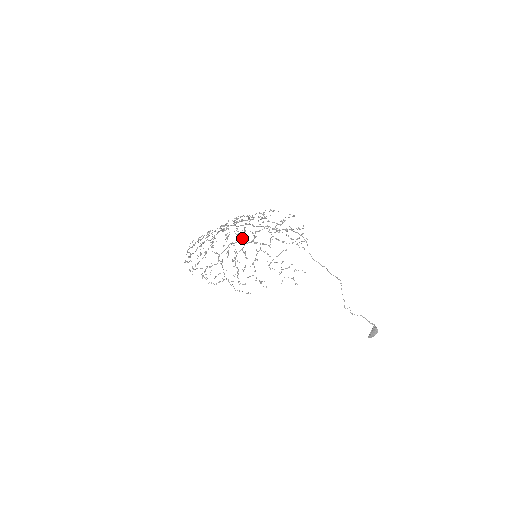
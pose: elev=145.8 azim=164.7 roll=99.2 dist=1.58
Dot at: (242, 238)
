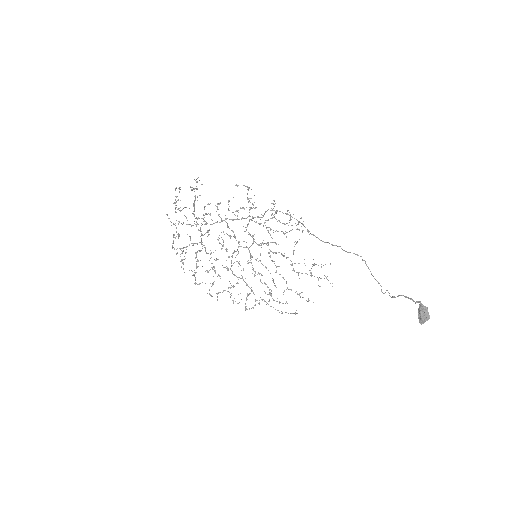
Dot at: (238, 241)
